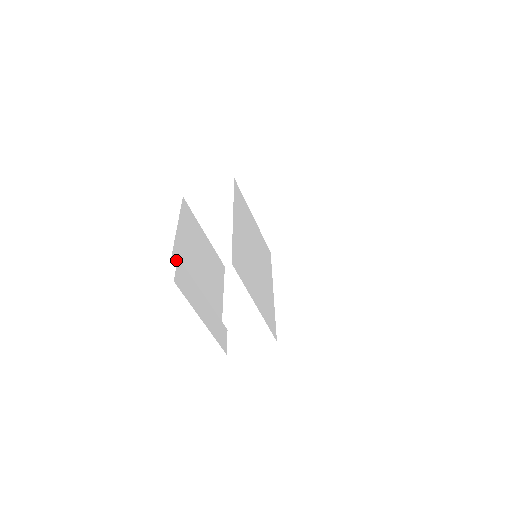
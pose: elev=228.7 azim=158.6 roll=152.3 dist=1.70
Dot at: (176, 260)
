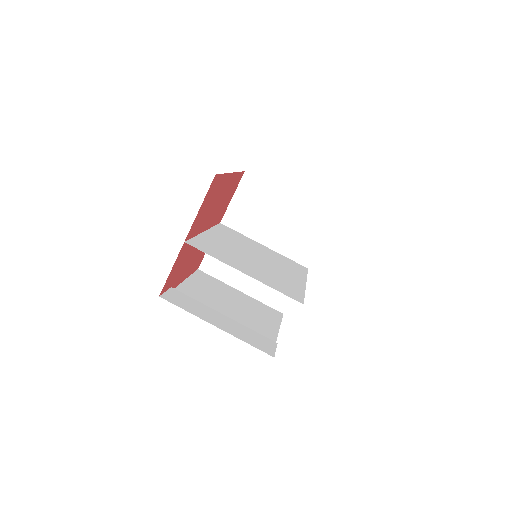
Dot at: occluded
